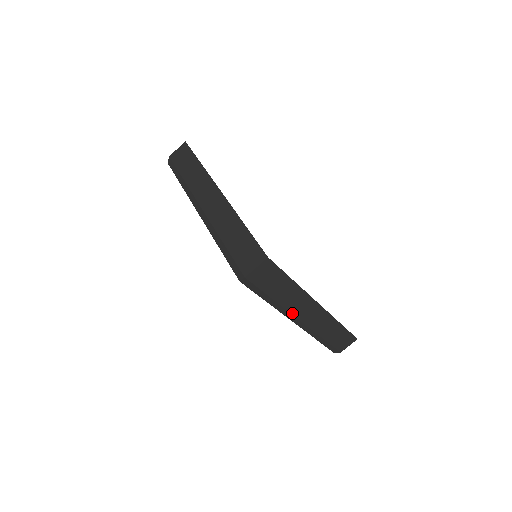
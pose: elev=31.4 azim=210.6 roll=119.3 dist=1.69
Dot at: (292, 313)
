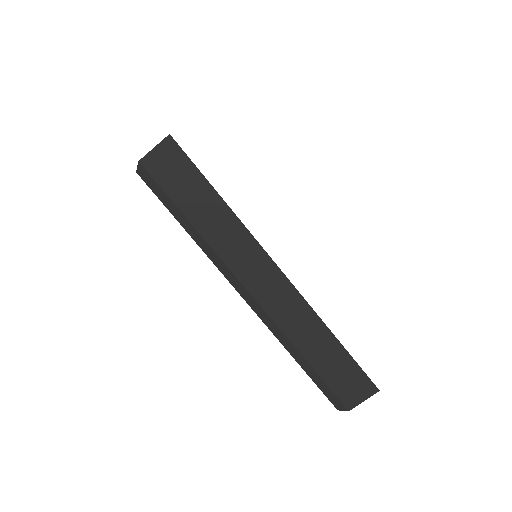
Dot at: occluded
